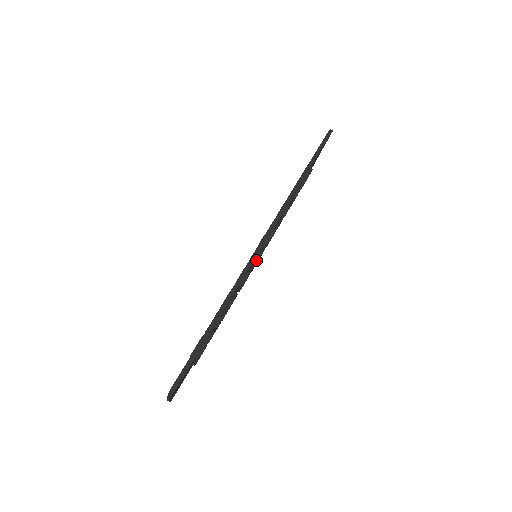
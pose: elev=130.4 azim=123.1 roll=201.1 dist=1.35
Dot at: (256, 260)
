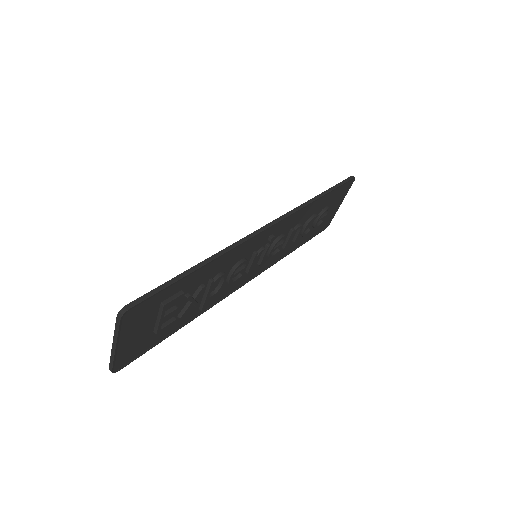
Dot at: (255, 252)
